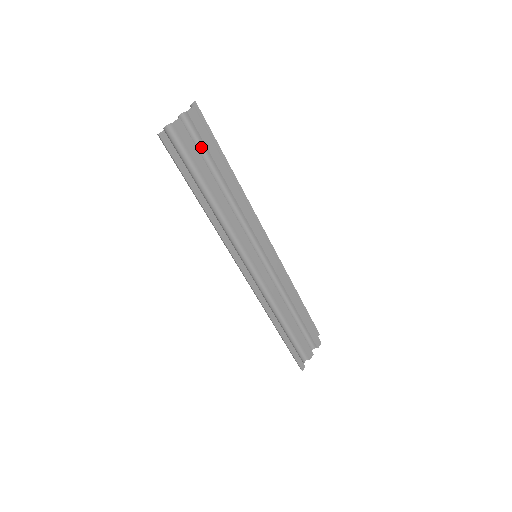
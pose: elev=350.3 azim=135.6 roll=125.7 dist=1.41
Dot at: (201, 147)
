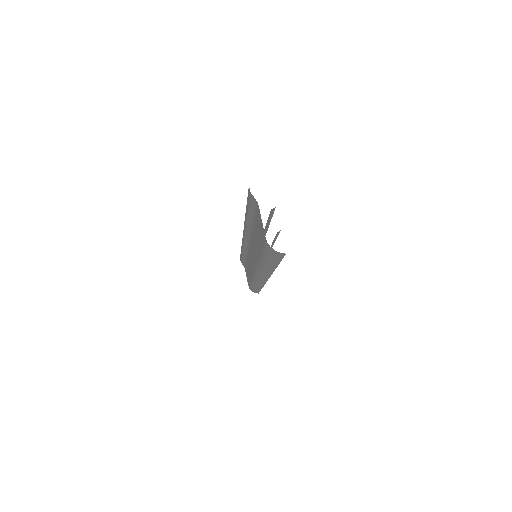
Dot at: occluded
